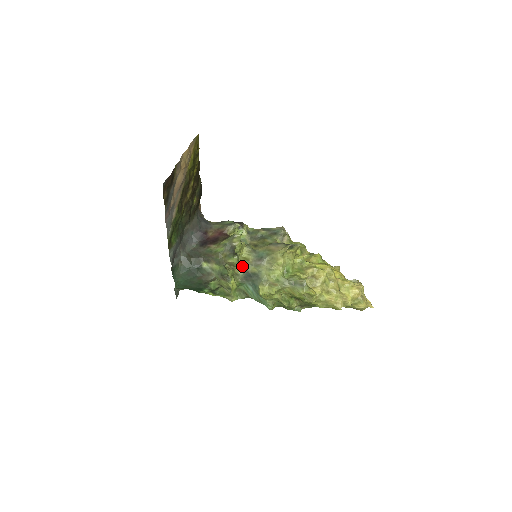
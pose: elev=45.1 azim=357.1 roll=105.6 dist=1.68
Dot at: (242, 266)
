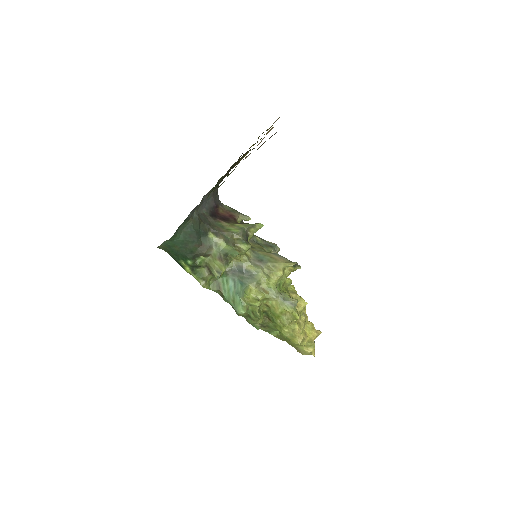
Dot at: (242, 258)
